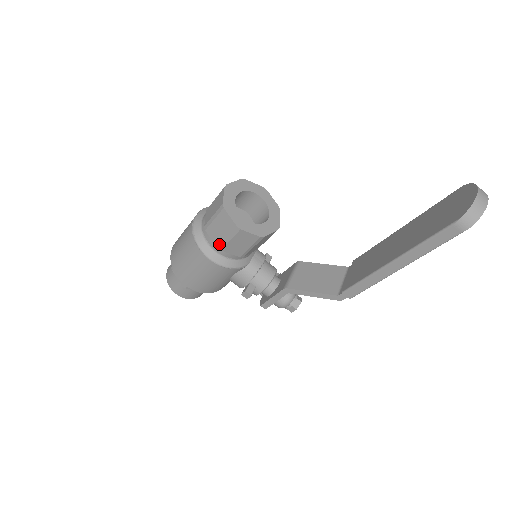
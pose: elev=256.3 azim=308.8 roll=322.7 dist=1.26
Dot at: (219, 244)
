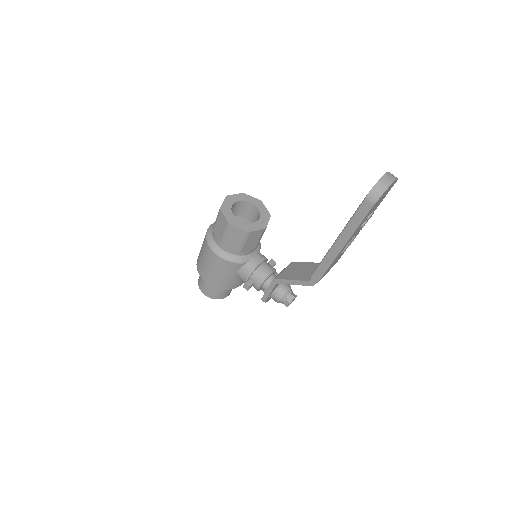
Dot at: (220, 240)
